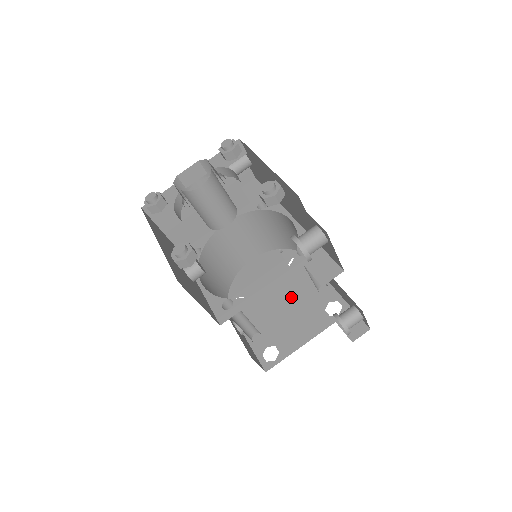
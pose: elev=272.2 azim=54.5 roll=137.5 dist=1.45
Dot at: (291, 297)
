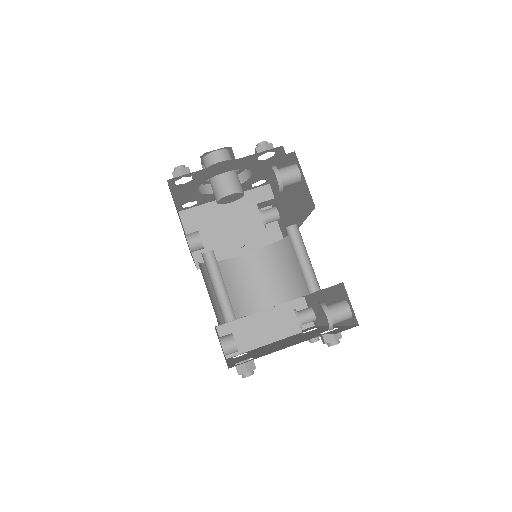
Dot at: occluded
